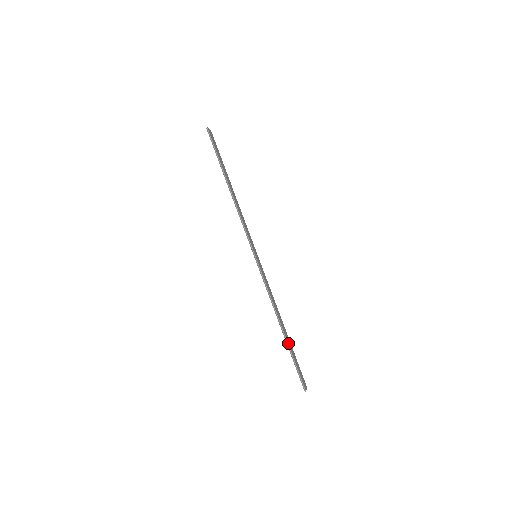
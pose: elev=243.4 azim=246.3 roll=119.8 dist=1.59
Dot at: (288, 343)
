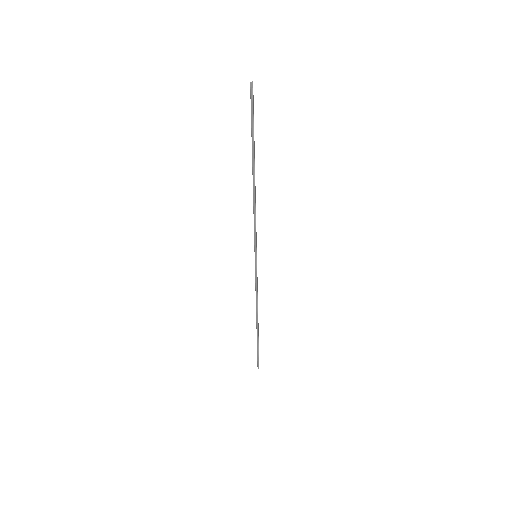
Dot at: (258, 335)
